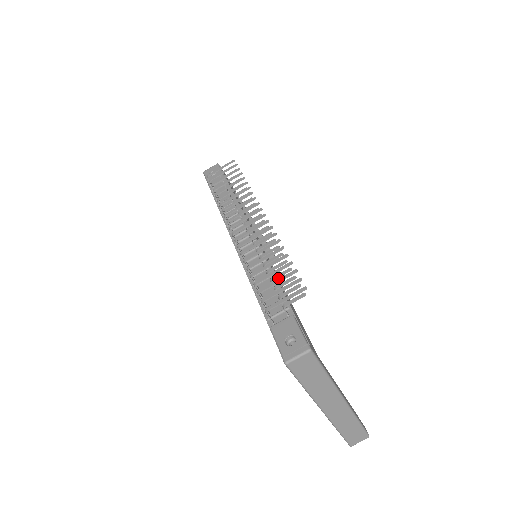
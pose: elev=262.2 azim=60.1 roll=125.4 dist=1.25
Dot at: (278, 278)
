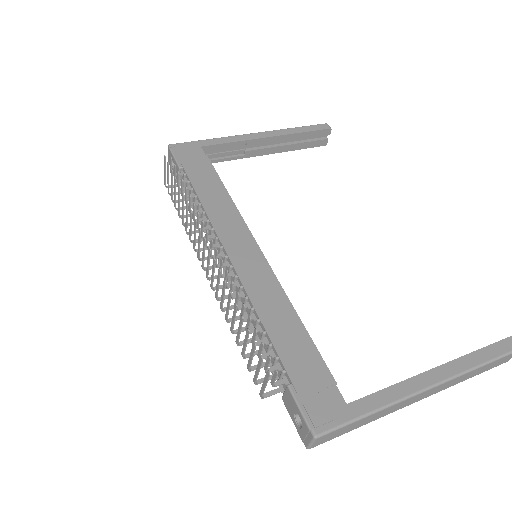
Dot at: (278, 293)
